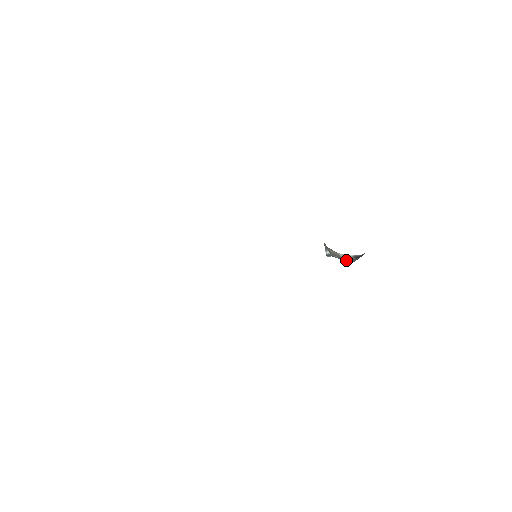
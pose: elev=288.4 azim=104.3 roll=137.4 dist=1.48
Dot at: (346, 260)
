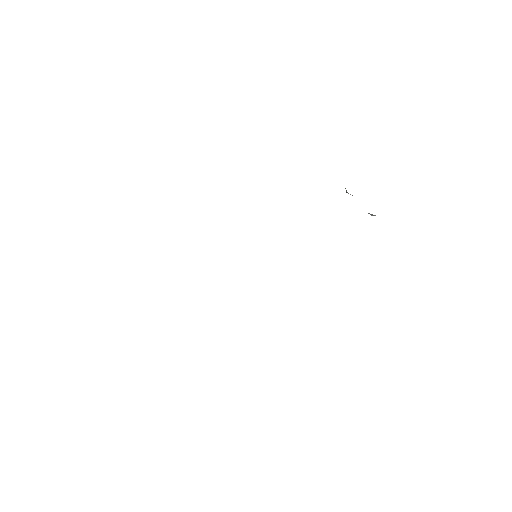
Dot at: occluded
